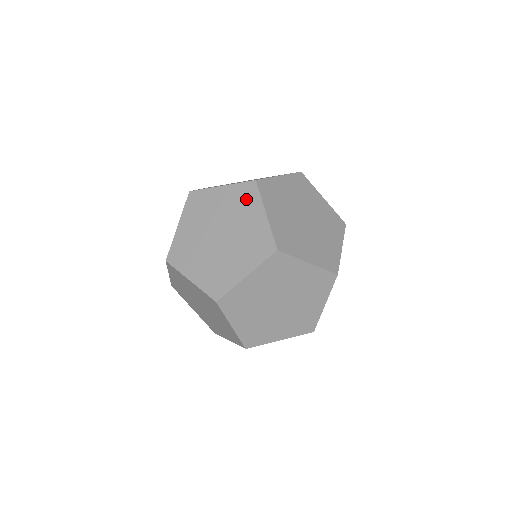
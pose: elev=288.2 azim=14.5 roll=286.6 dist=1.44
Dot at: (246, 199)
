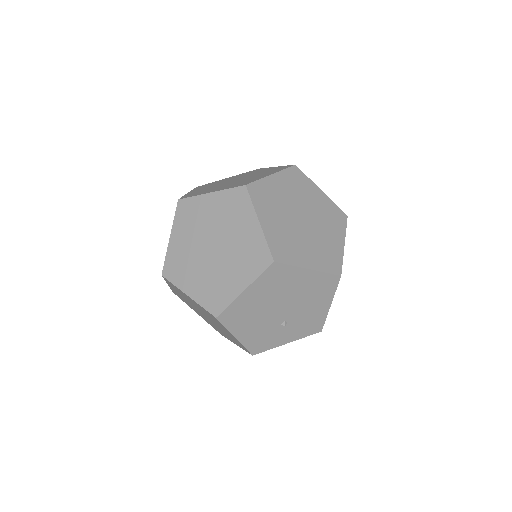
Dot at: (275, 170)
